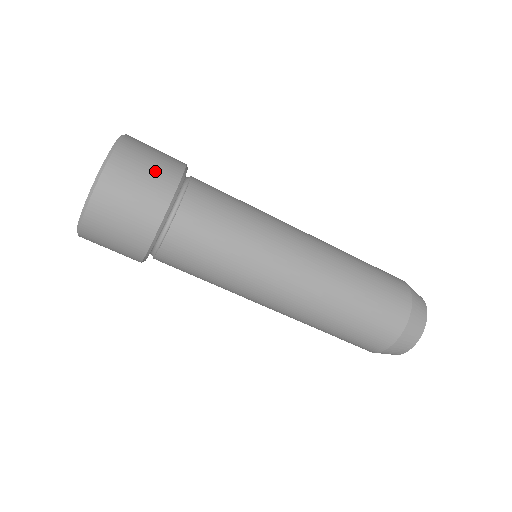
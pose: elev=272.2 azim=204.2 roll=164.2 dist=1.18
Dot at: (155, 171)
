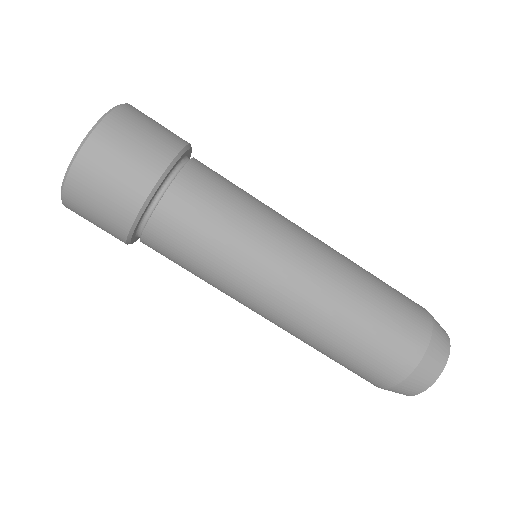
Dot at: occluded
